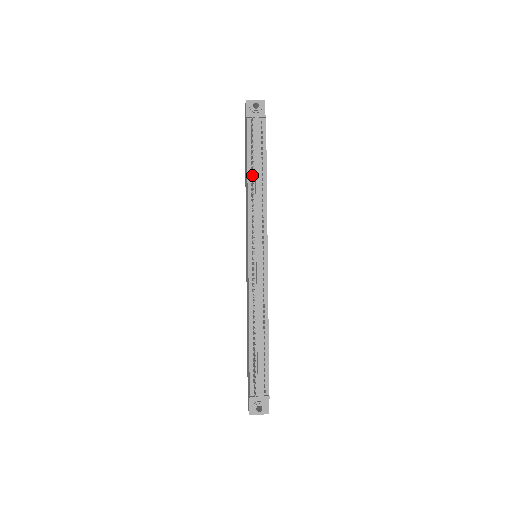
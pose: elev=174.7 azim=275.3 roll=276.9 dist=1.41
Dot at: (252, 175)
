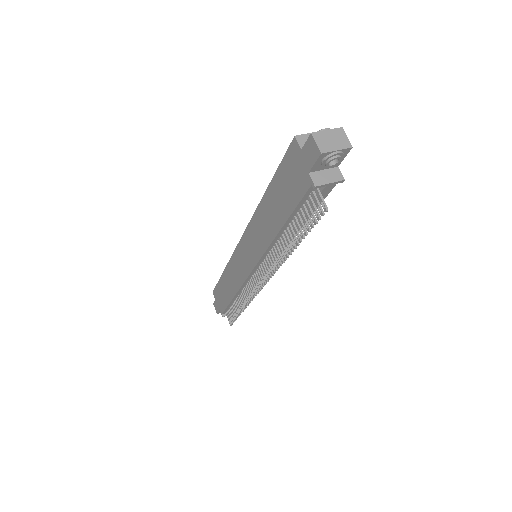
Dot at: (292, 250)
